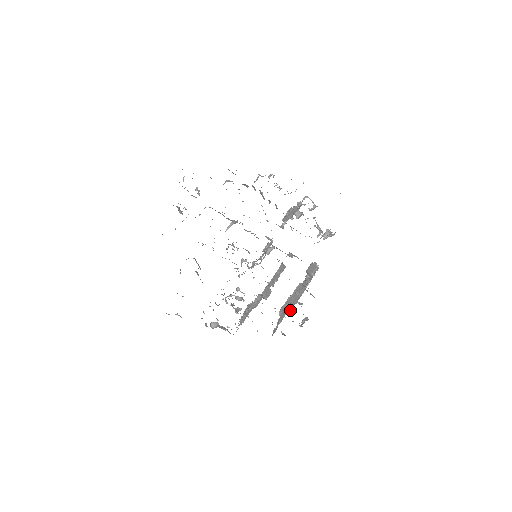
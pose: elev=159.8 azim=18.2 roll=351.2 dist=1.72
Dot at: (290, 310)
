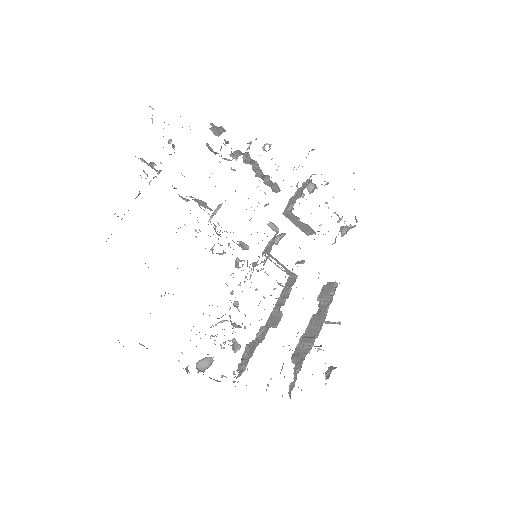
Dot at: (310, 348)
